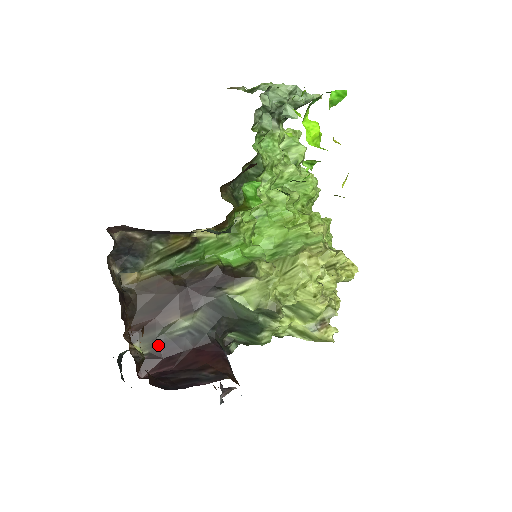
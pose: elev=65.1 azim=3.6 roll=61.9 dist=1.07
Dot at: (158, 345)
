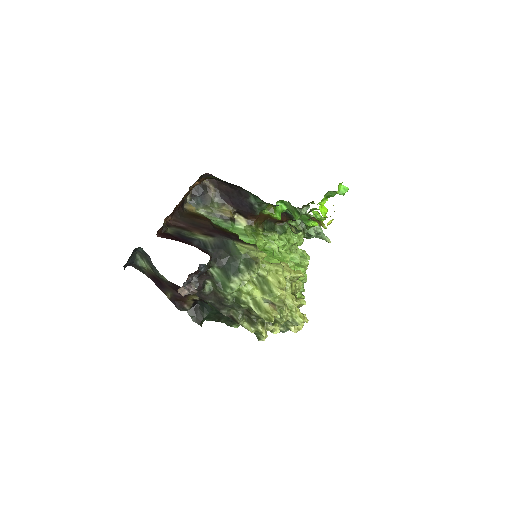
Dot at: (178, 234)
